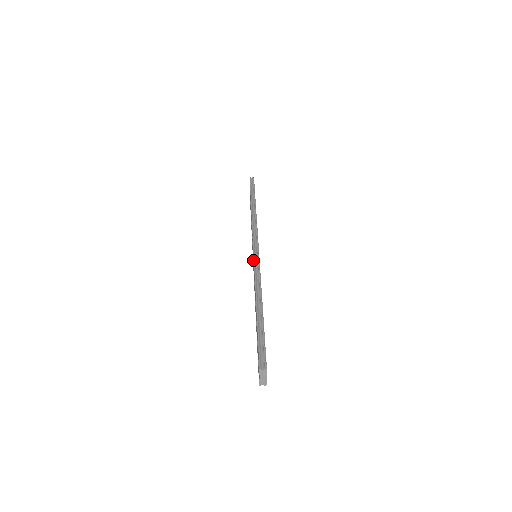
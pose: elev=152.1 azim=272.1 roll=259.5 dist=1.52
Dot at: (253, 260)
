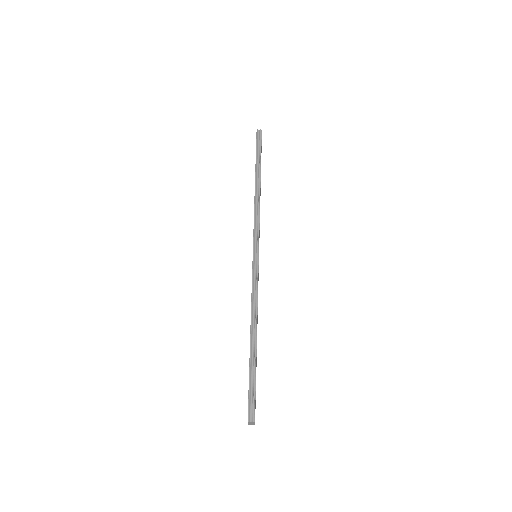
Dot at: occluded
